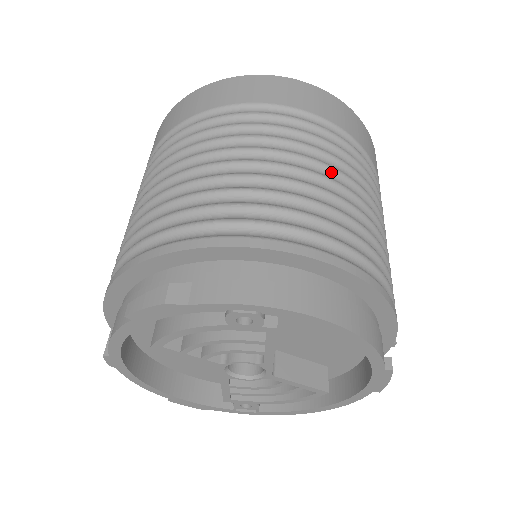
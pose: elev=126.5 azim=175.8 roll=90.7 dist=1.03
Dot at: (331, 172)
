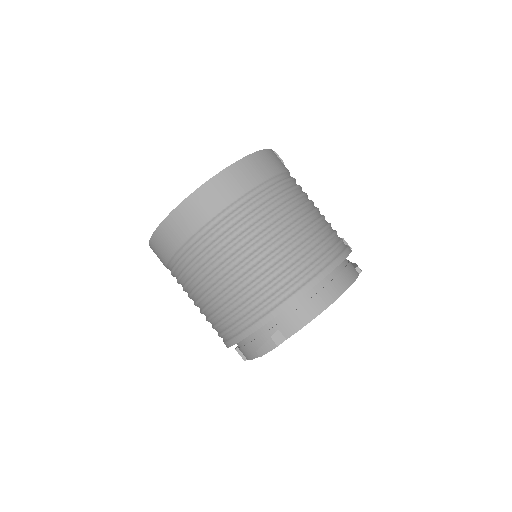
Dot at: (283, 223)
